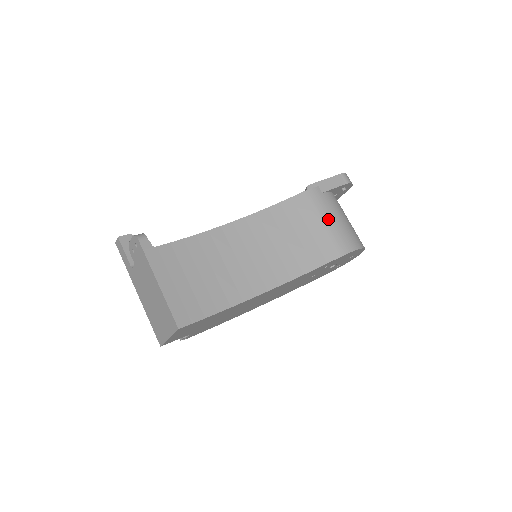
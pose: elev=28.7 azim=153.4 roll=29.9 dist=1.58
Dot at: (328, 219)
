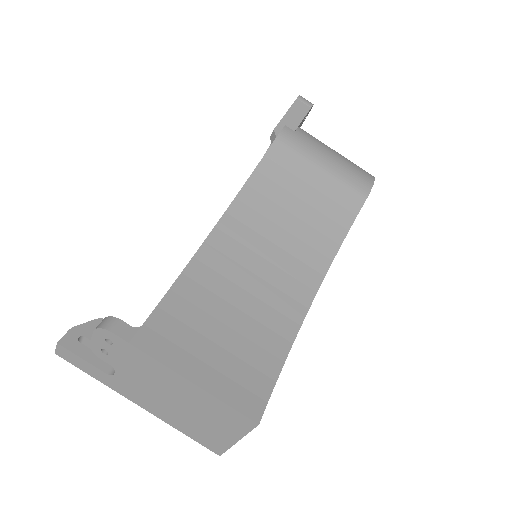
Dot at: (323, 161)
